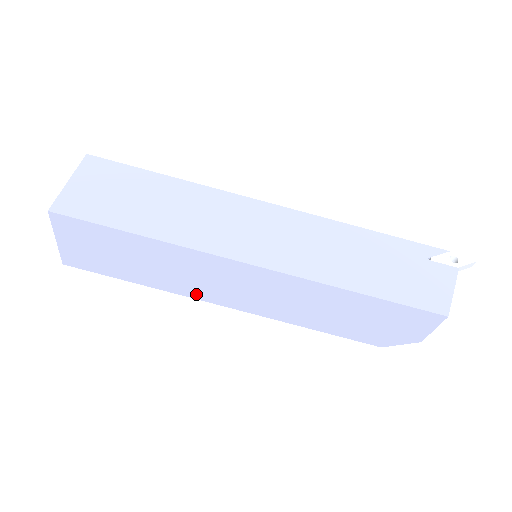
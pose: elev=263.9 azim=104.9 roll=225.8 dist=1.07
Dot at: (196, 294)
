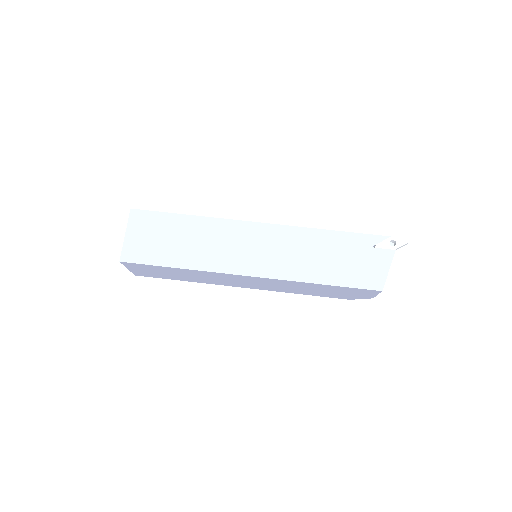
Dot at: (222, 284)
